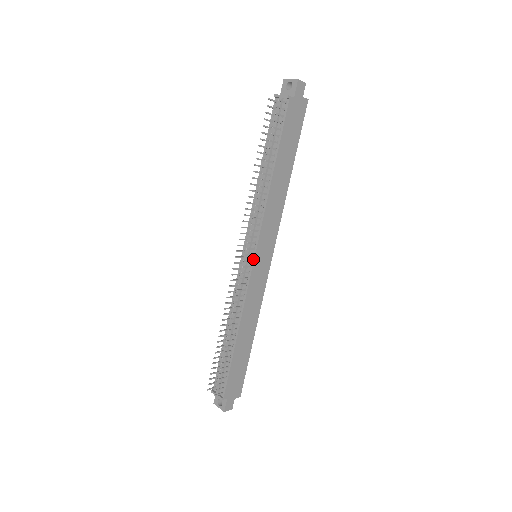
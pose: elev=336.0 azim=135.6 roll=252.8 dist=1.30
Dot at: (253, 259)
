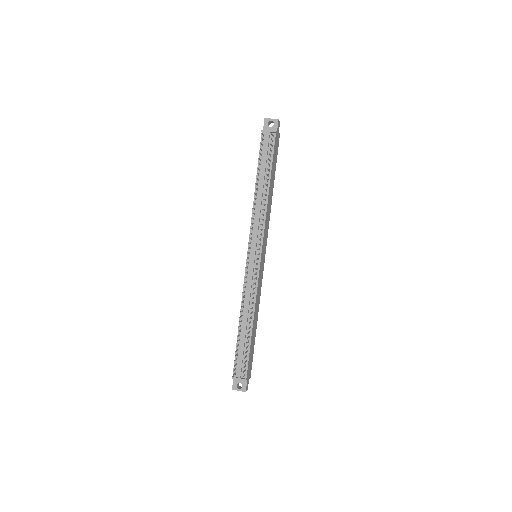
Dot at: (260, 257)
